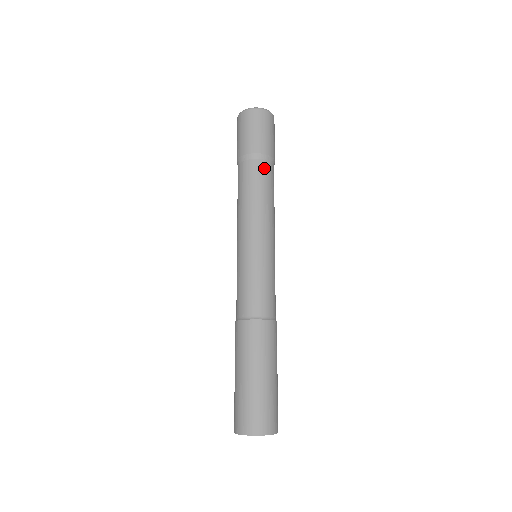
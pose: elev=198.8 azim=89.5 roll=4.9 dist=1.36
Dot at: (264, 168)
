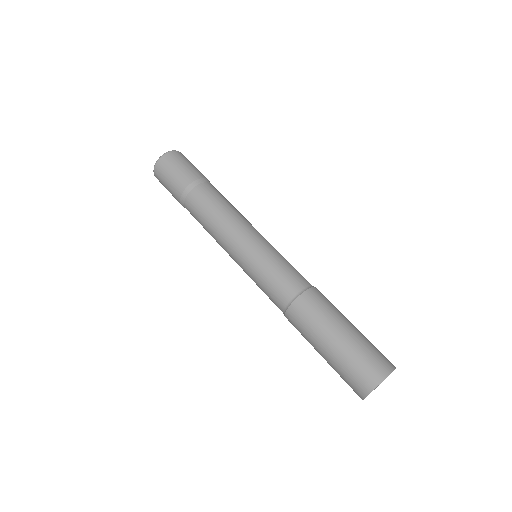
Dot at: (217, 190)
